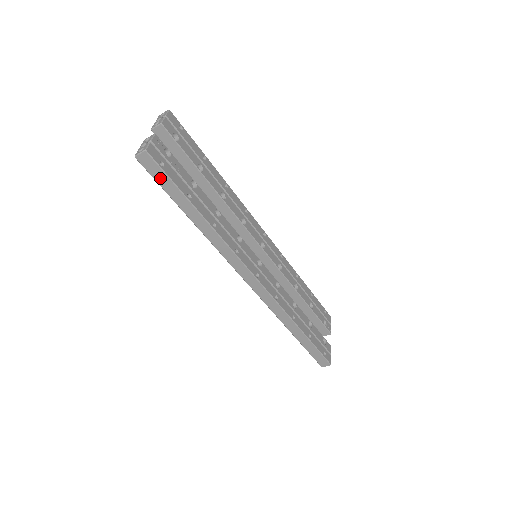
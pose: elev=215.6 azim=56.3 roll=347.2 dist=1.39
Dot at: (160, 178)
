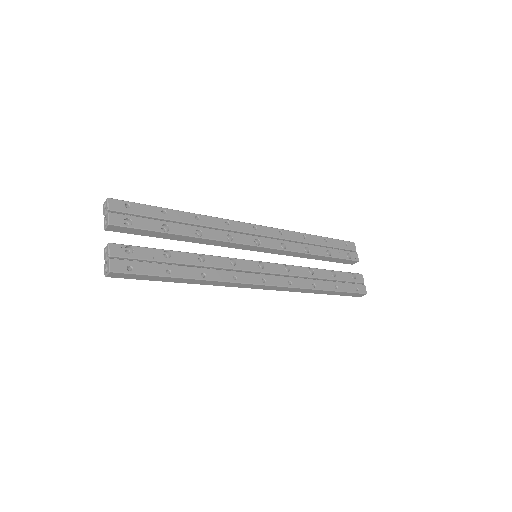
Dot at: (136, 277)
